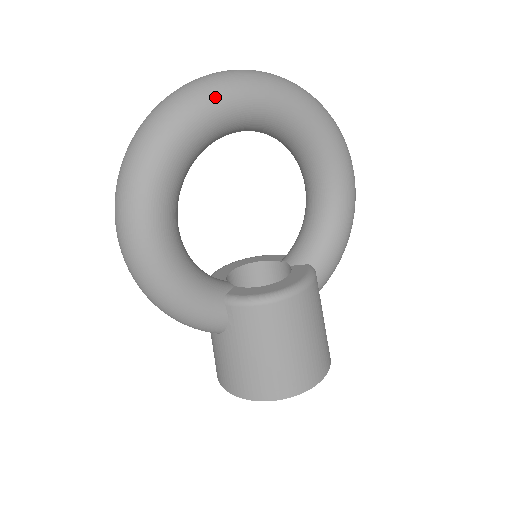
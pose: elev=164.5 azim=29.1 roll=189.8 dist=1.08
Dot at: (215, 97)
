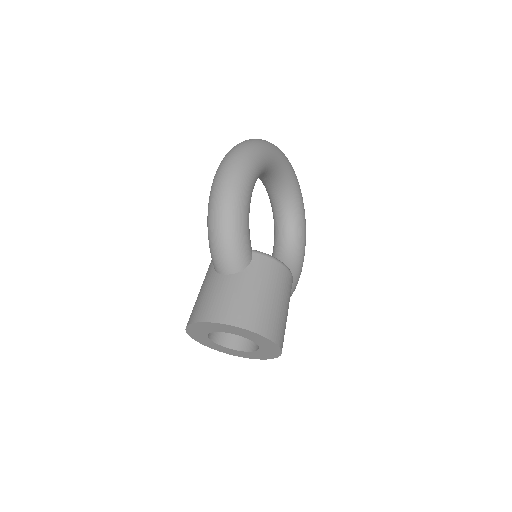
Dot at: (287, 159)
